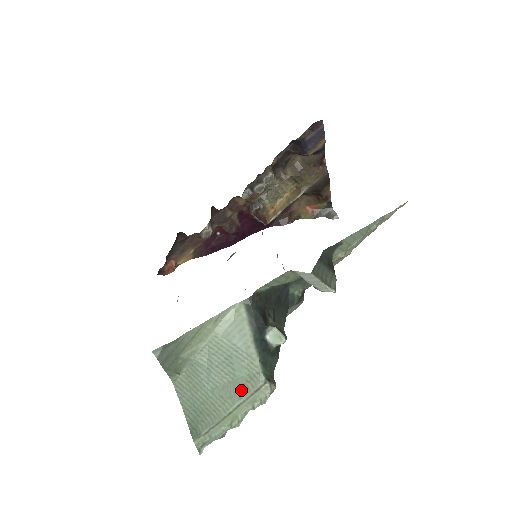
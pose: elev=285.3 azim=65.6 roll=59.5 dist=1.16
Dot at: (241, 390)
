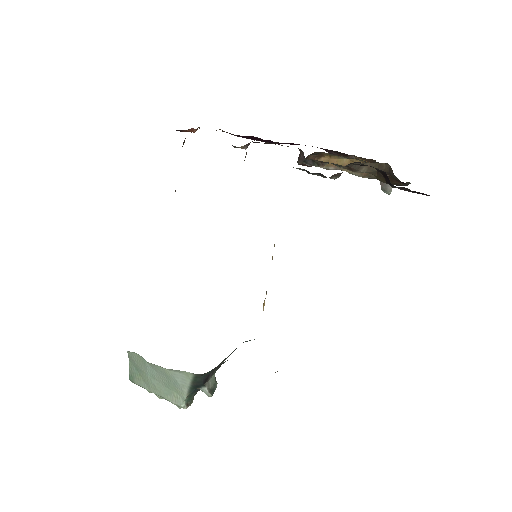
Dot at: (168, 395)
